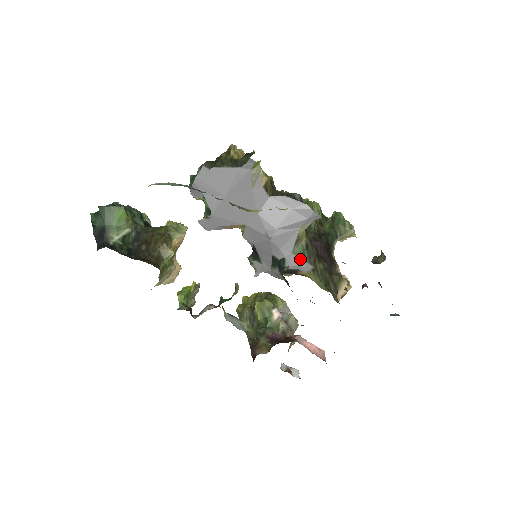
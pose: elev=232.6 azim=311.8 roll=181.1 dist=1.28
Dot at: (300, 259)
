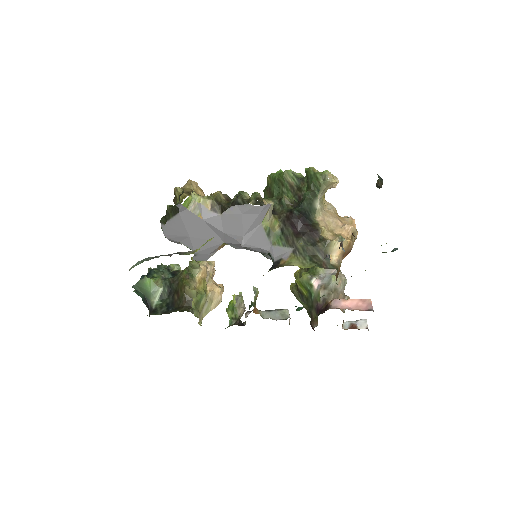
Dot at: (280, 247)
